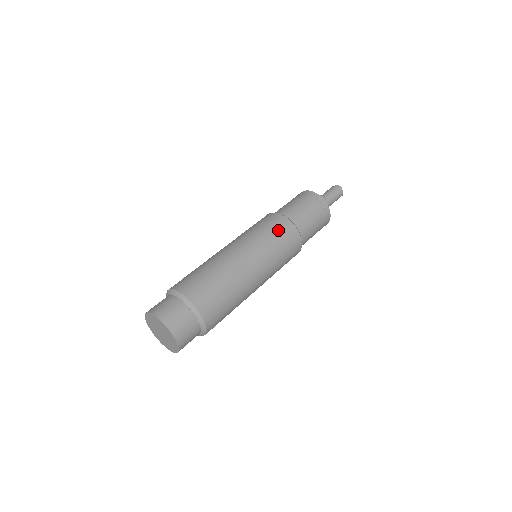
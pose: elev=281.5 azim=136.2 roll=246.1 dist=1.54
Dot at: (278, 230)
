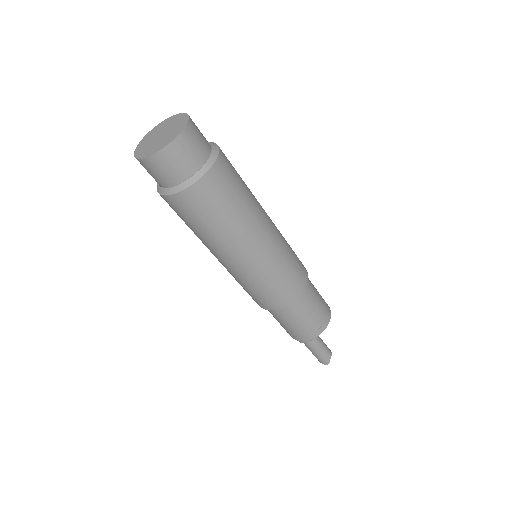
Dot at: occluded
